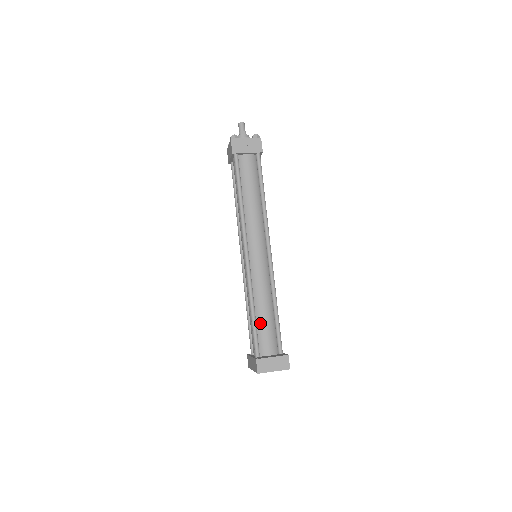
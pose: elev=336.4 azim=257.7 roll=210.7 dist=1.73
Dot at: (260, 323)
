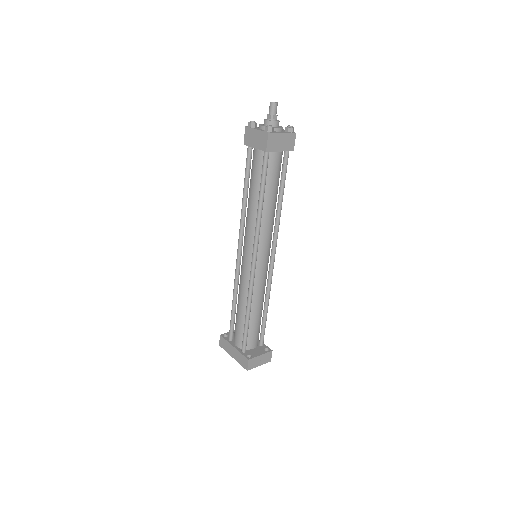
Dot at: (252, 323)
